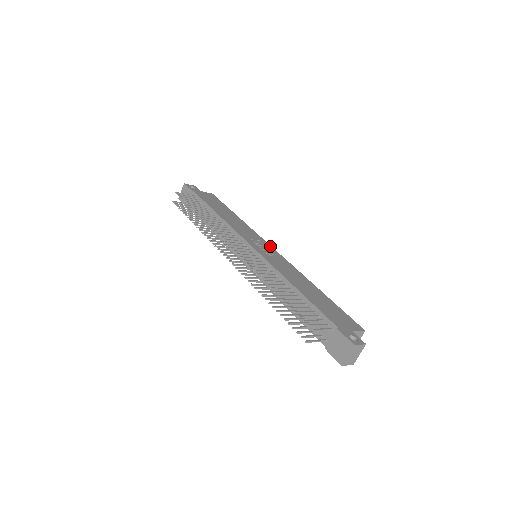
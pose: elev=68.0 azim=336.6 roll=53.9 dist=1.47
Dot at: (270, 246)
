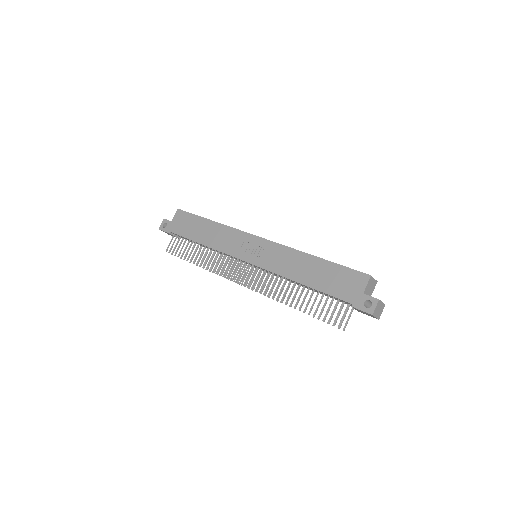
Dot at: (254, 237)
